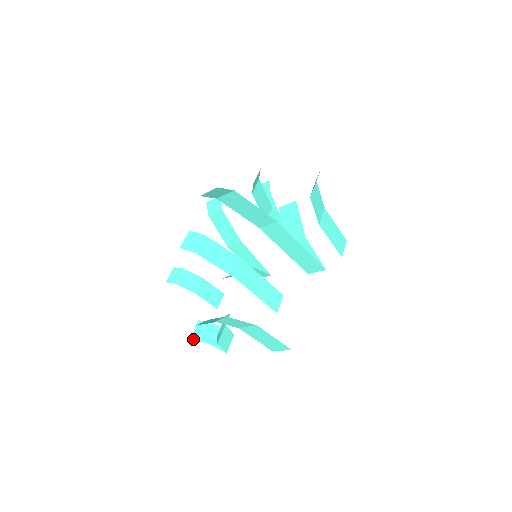
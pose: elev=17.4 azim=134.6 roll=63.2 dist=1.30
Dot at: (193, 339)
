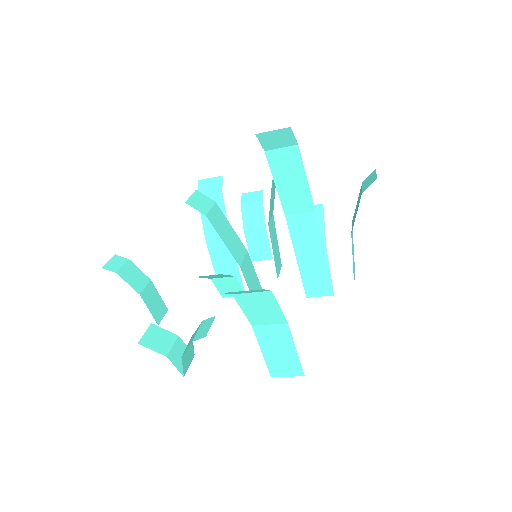
Dot at: (143, 345)
